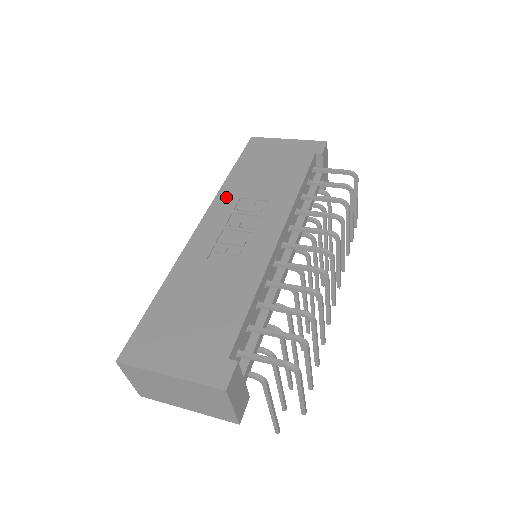
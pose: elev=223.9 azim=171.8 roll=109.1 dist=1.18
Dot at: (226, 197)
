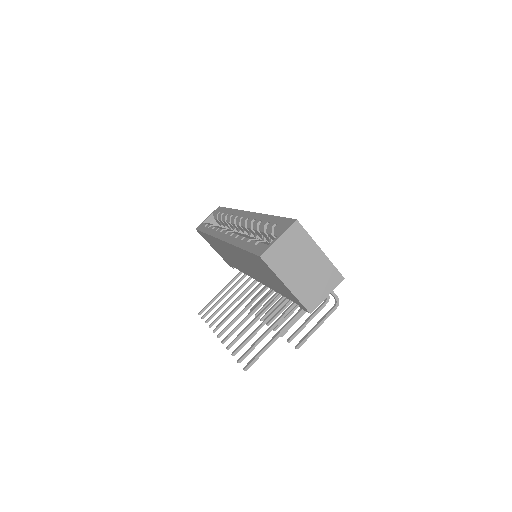
Dot at: occluded
